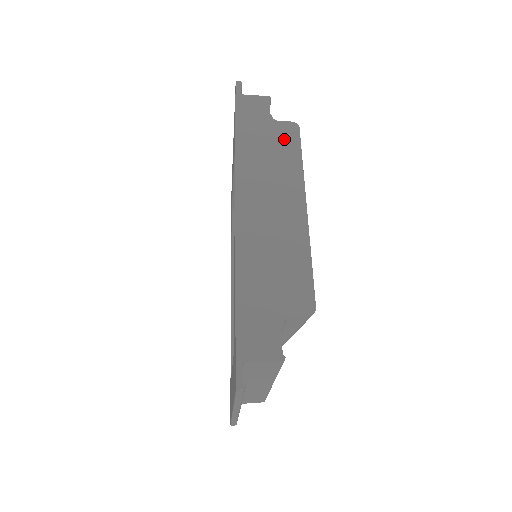
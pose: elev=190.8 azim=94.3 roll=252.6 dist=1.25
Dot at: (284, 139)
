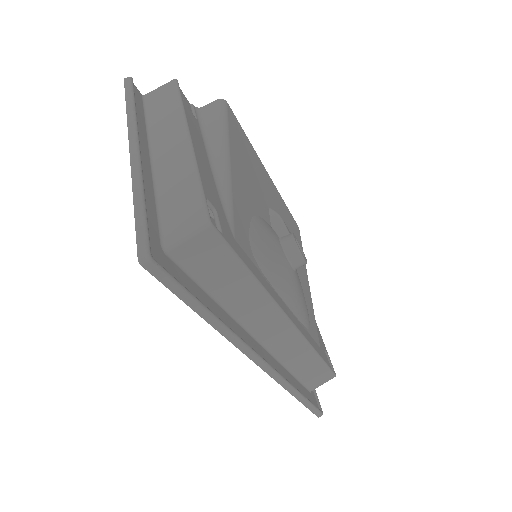
Dot at: occluded
